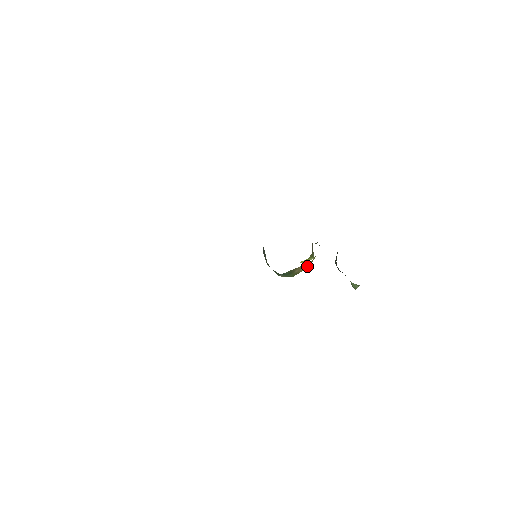
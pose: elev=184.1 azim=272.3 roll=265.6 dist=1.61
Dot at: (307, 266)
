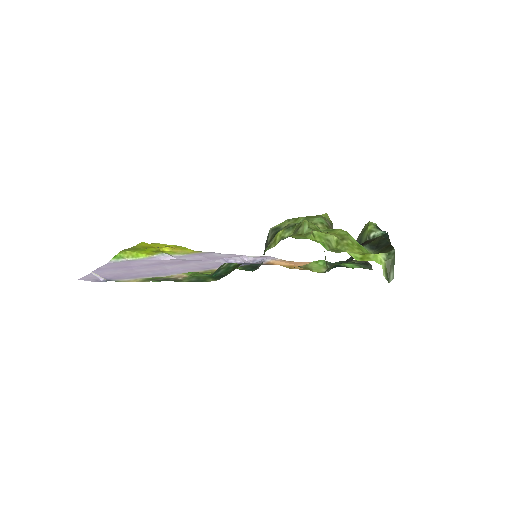
Dot at: occluded
